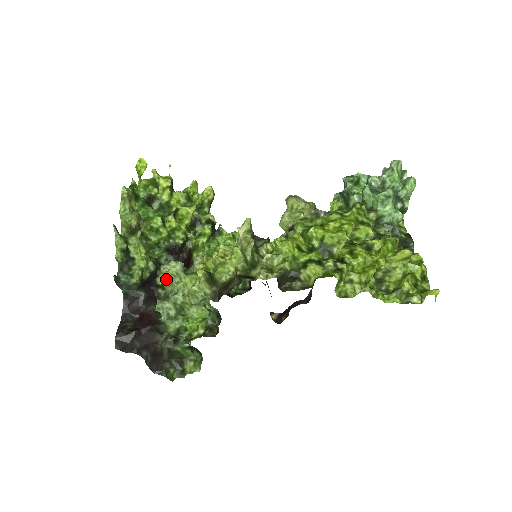
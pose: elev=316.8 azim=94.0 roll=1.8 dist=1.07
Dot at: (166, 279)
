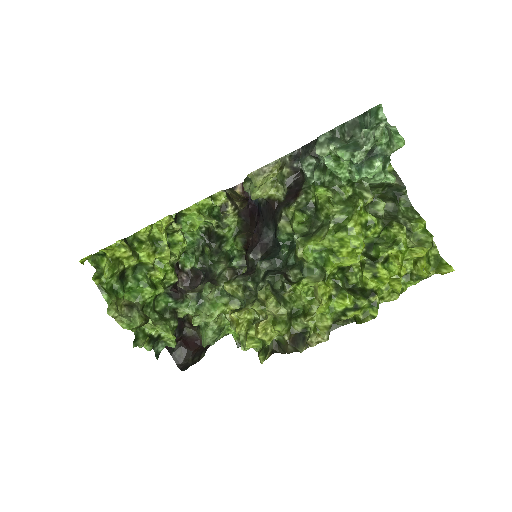
Dot at: occluded
